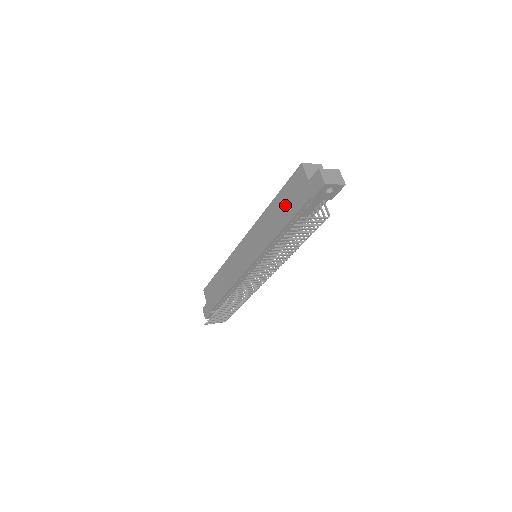
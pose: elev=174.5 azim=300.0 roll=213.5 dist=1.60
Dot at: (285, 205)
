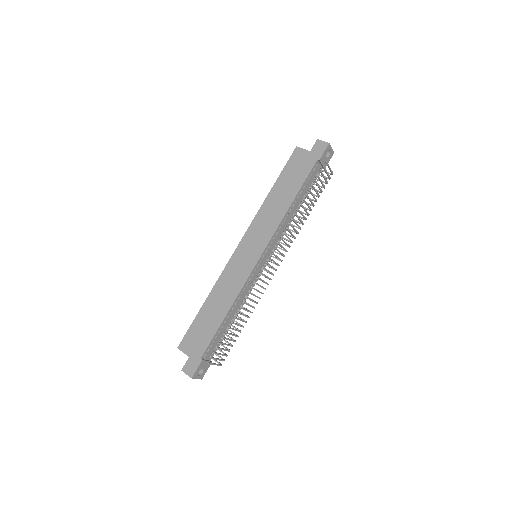
Dot at: (290, 181)
